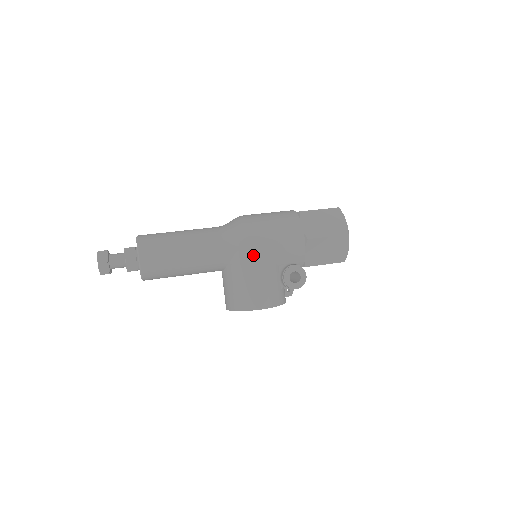
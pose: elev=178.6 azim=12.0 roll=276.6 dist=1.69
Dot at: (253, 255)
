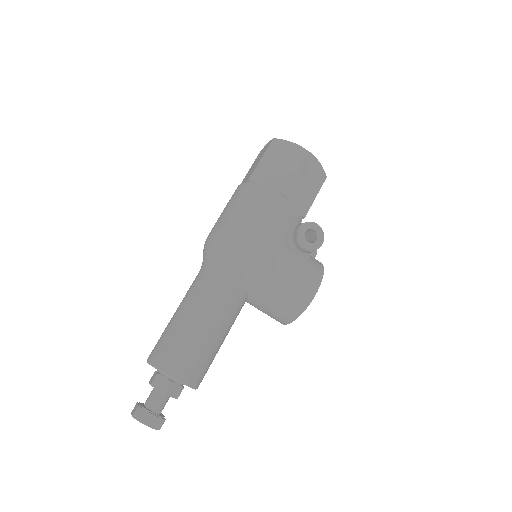
Dot at: (260, 260)
